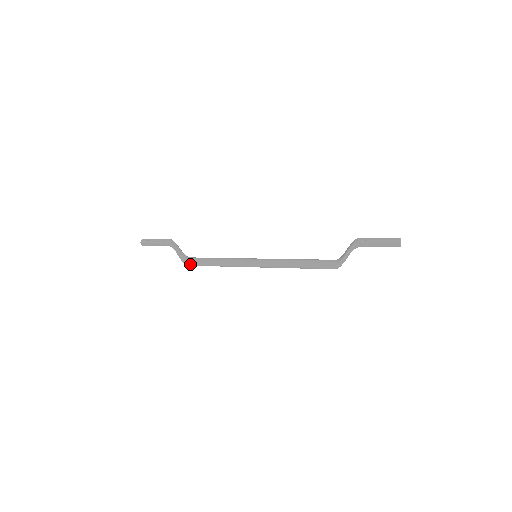
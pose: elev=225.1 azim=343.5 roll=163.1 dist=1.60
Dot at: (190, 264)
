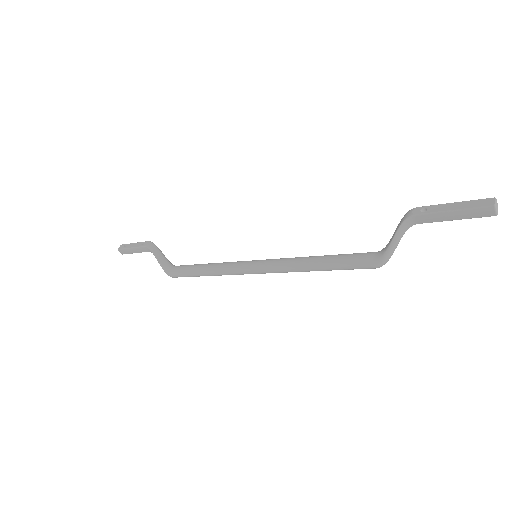
Dot at: (173, 275)
